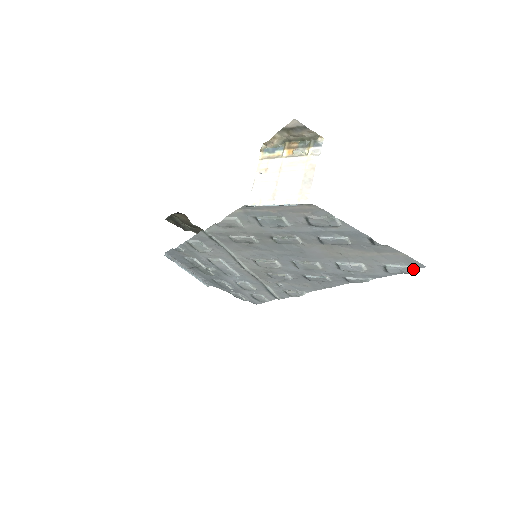
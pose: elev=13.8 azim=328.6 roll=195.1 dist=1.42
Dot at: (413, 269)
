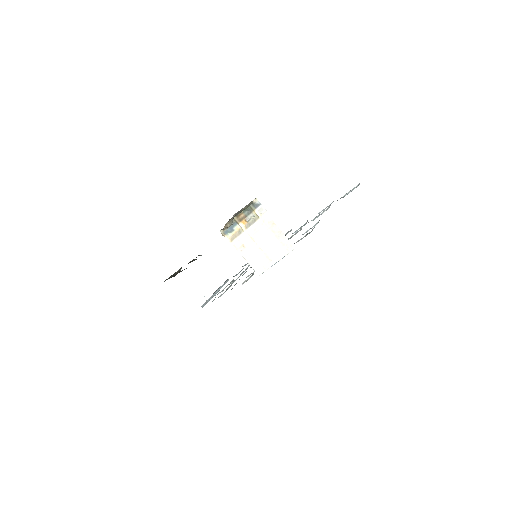
Dot at: occluded
